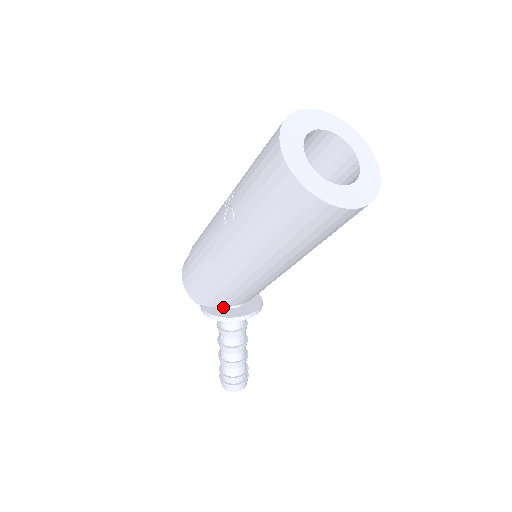
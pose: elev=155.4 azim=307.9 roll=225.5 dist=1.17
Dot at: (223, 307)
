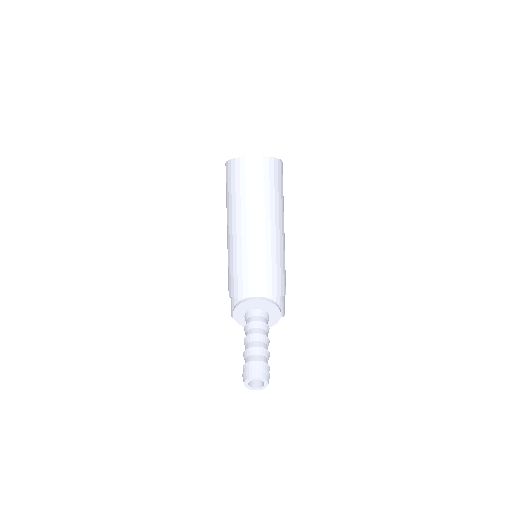
Dot at: occluded
